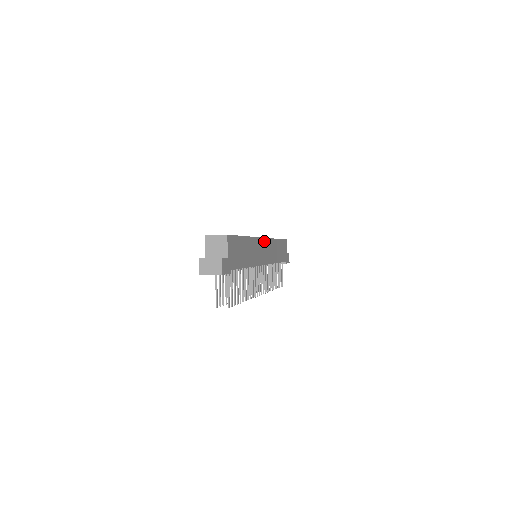
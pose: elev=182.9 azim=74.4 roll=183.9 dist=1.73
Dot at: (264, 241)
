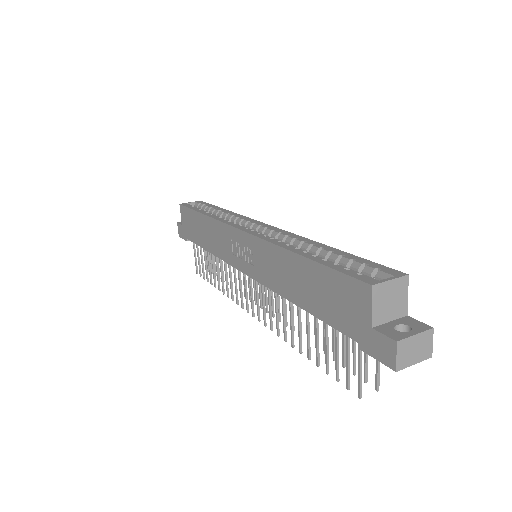
Dot at: occluded
